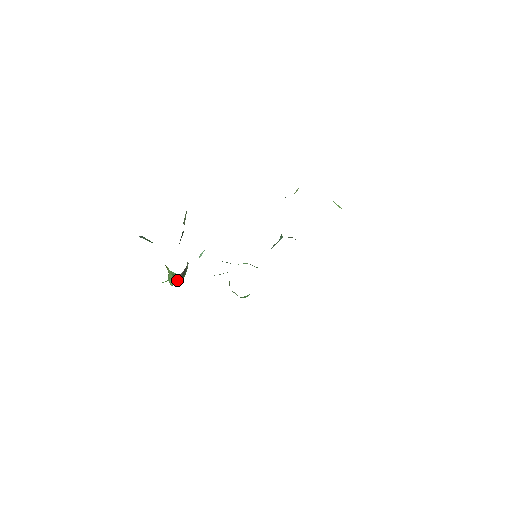
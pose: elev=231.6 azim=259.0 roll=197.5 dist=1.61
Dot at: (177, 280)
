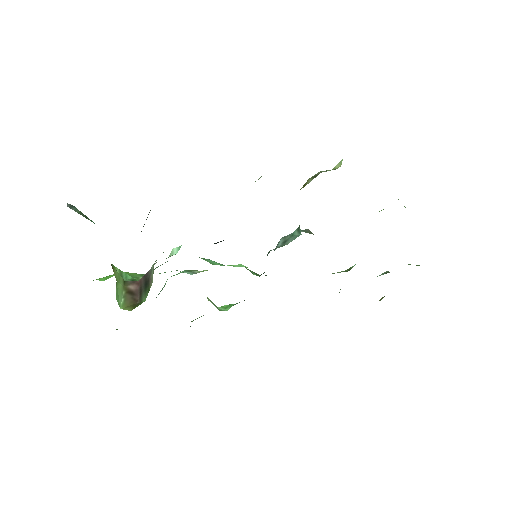
Dot at: (131, 297)
